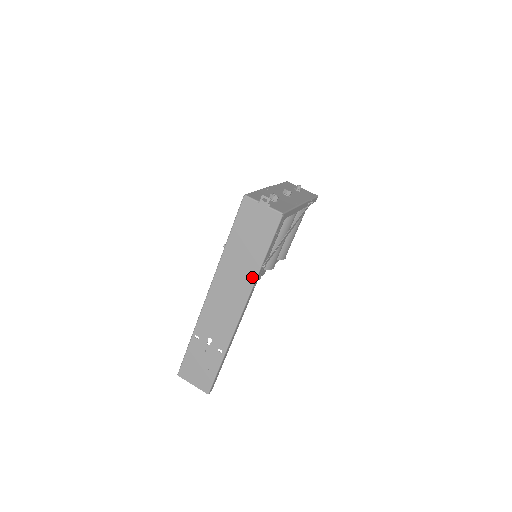
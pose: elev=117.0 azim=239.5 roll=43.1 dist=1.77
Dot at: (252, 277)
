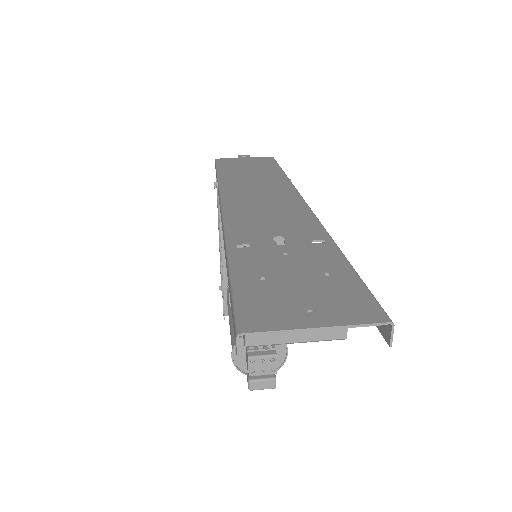
Dot at: (283, 181)
